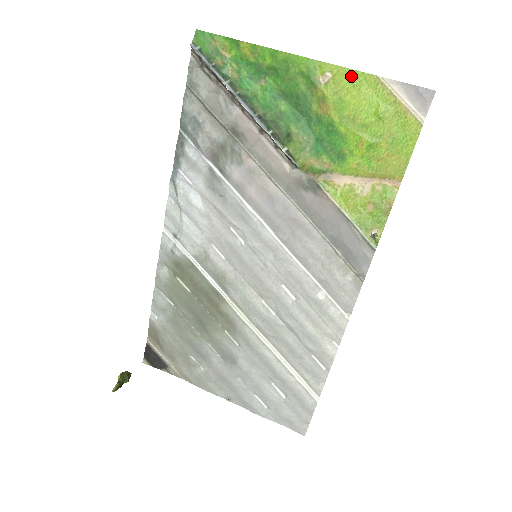
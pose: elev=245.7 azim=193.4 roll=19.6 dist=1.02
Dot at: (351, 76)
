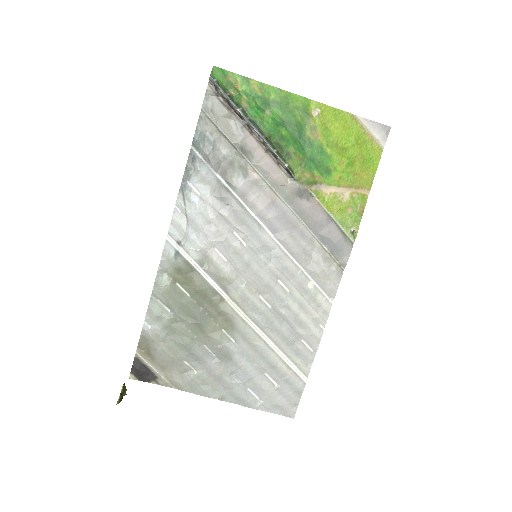
Dot at: (334, 113)
